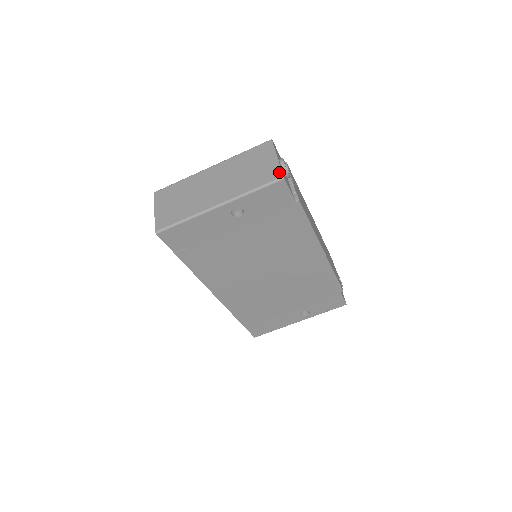
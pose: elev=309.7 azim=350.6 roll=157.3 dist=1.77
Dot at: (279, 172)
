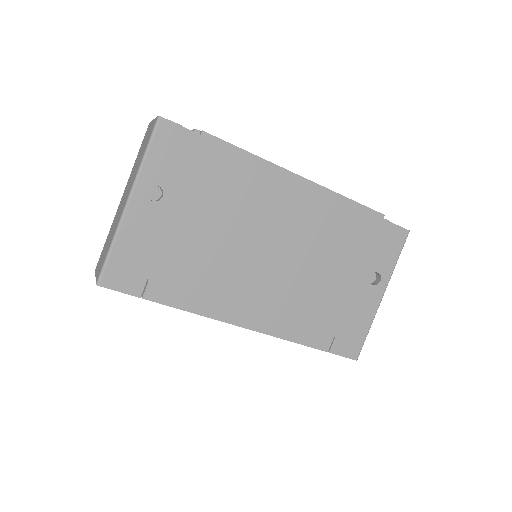
Dot at: (155, 120)
